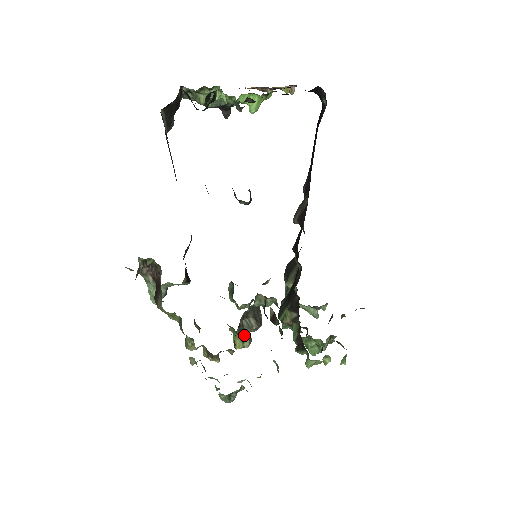
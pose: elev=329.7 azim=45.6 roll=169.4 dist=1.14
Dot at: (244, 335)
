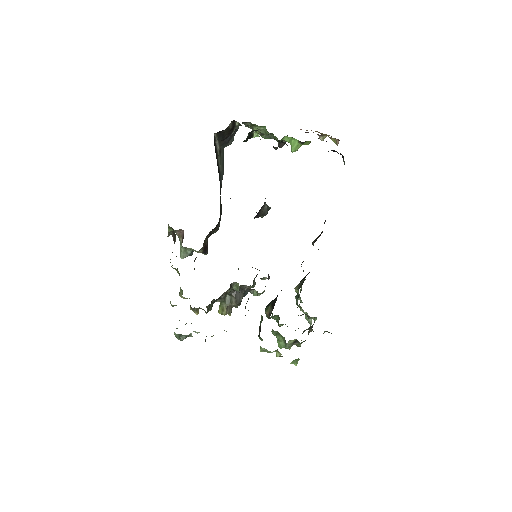
Dot at: (224, 306)
